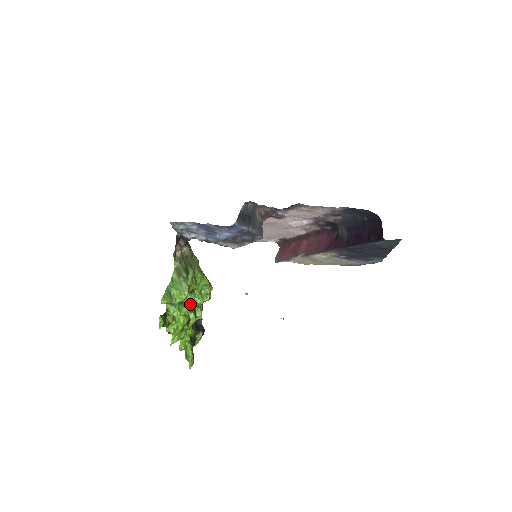
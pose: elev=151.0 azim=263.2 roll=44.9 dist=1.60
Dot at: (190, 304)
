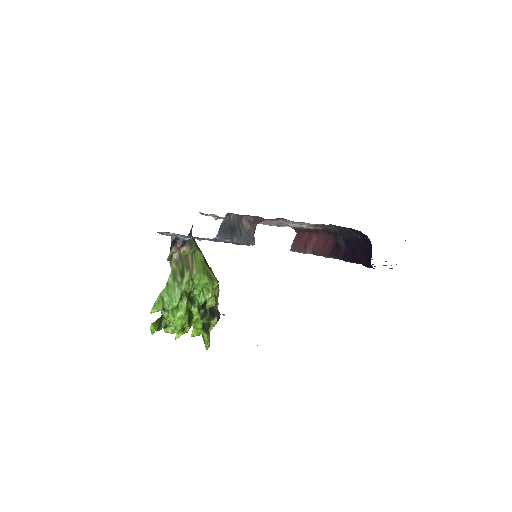
Dot at: (185, 308)
